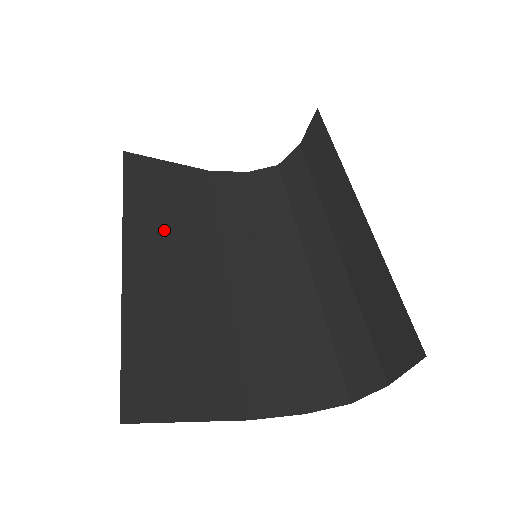
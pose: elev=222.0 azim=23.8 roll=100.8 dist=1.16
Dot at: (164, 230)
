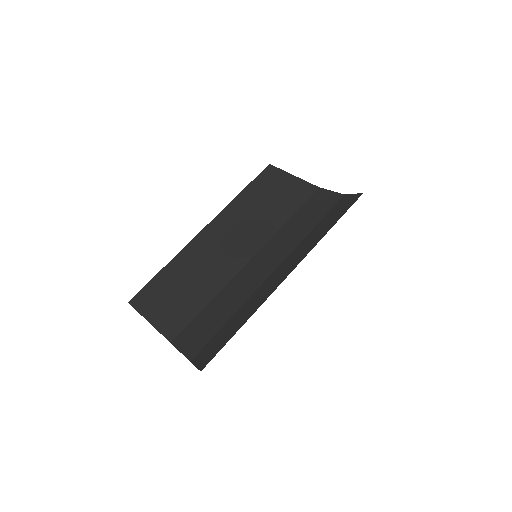
Dot at: (240, 221)
